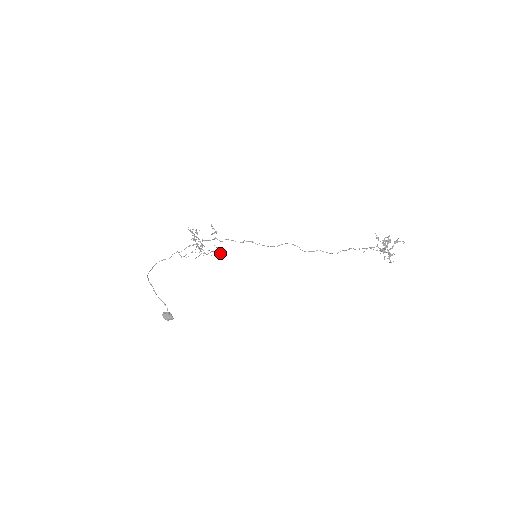
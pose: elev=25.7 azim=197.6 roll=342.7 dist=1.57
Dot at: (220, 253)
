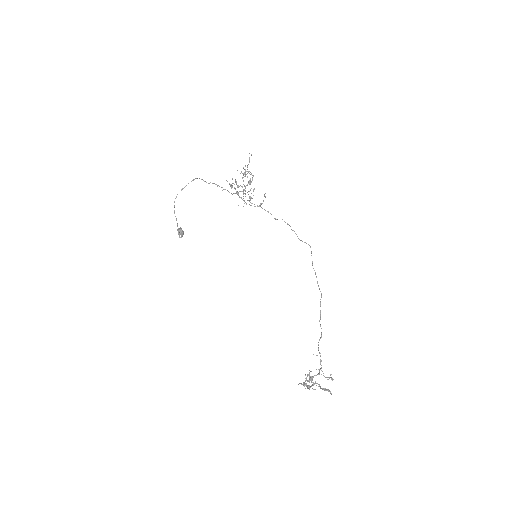
Dot at: (260, 204)
